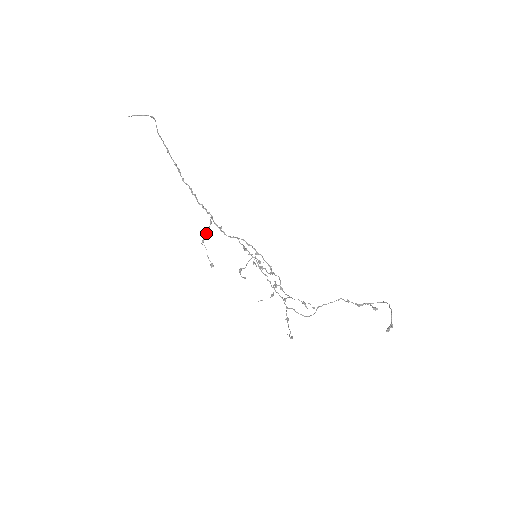
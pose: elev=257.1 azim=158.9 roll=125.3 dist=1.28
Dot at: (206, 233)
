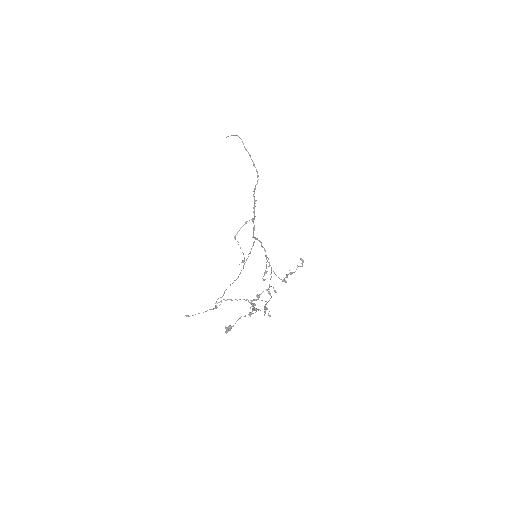
Dot at: (238, 231)
